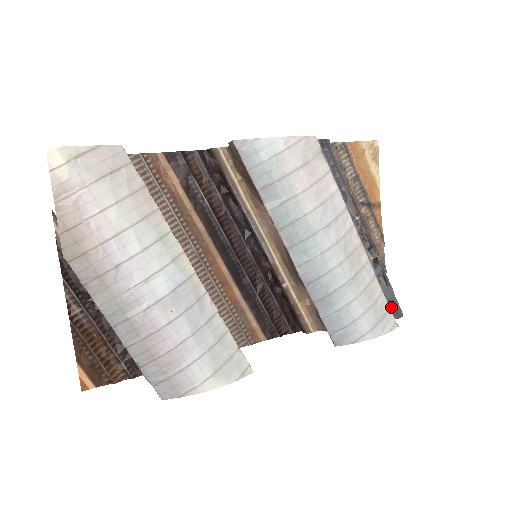
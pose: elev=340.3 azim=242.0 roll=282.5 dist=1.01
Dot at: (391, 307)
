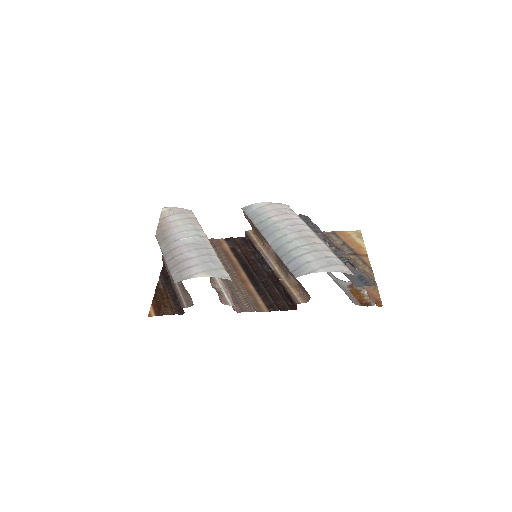
Dot at: (361, 280)
